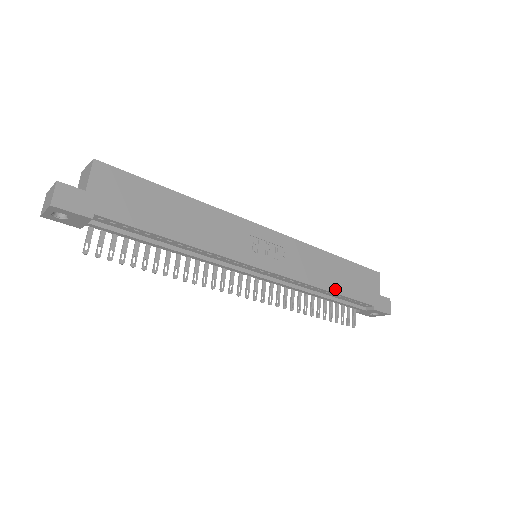
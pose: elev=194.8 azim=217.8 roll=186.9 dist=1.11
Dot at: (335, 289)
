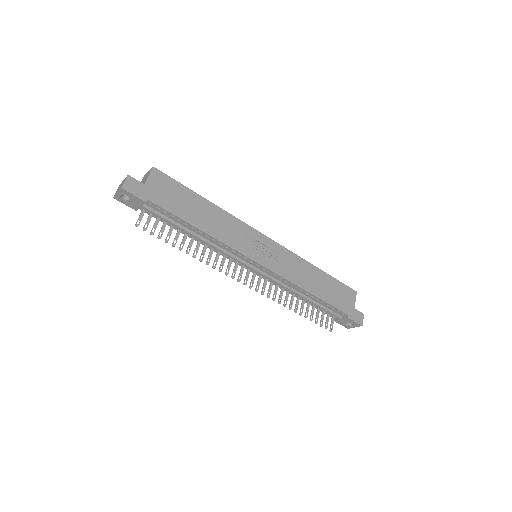
Dot at: (315, 293)
